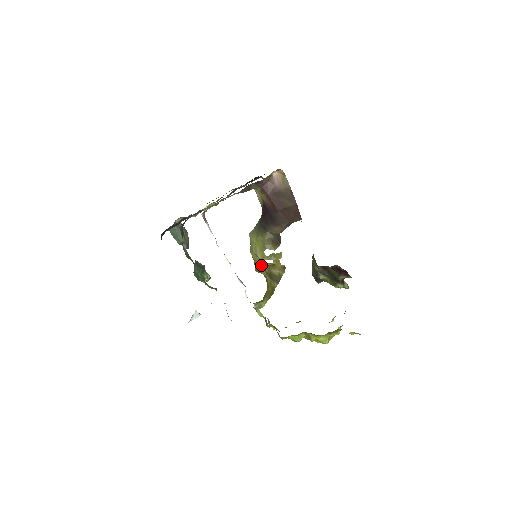
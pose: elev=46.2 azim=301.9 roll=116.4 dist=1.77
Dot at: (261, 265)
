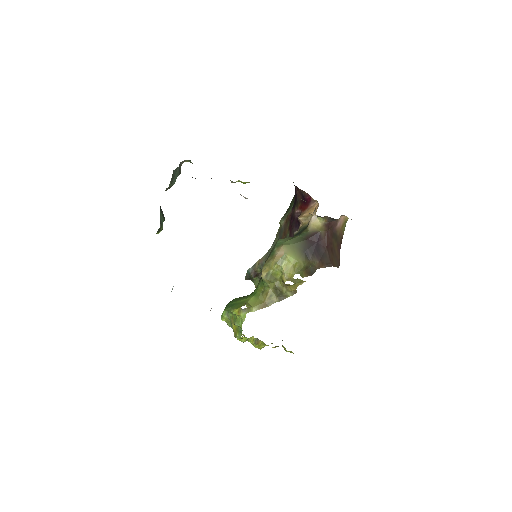
Dot at: (276, 278)
